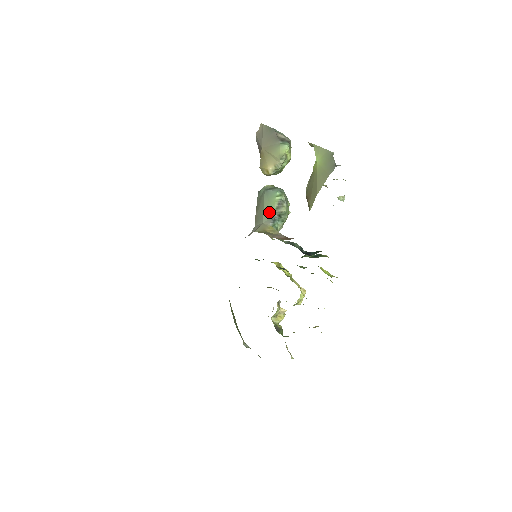
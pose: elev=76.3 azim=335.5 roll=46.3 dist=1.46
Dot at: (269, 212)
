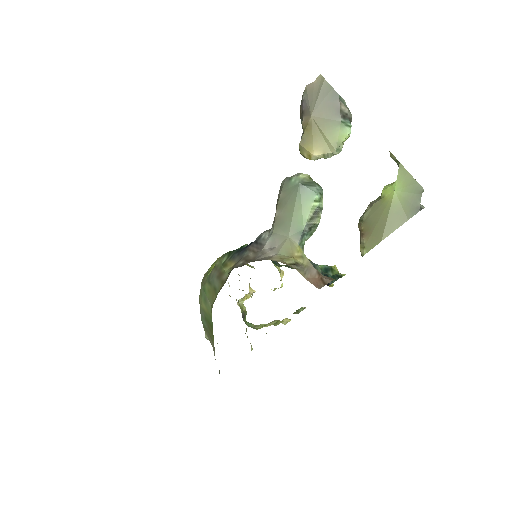
Dot at: (299, 222)
